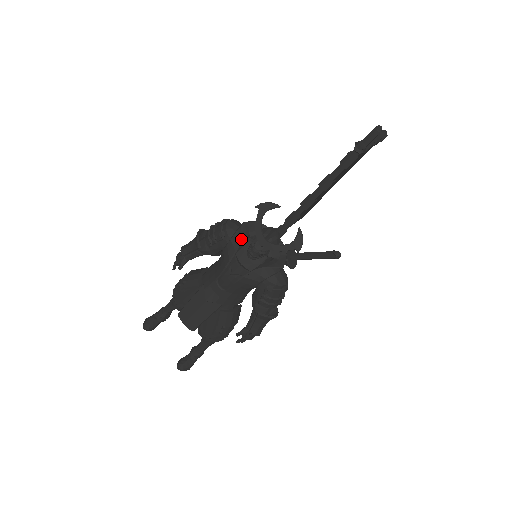
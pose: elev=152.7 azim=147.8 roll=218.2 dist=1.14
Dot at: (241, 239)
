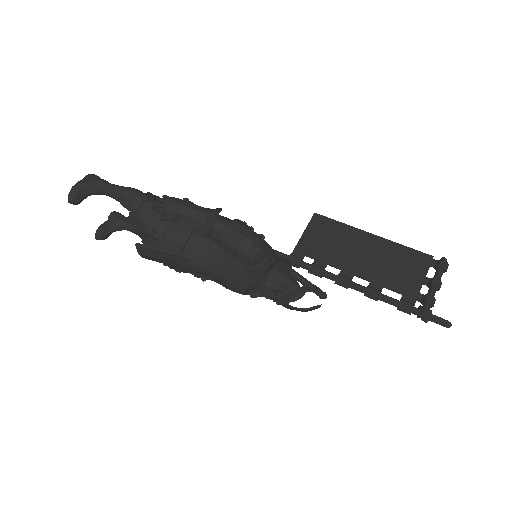
Dot at: occluded
